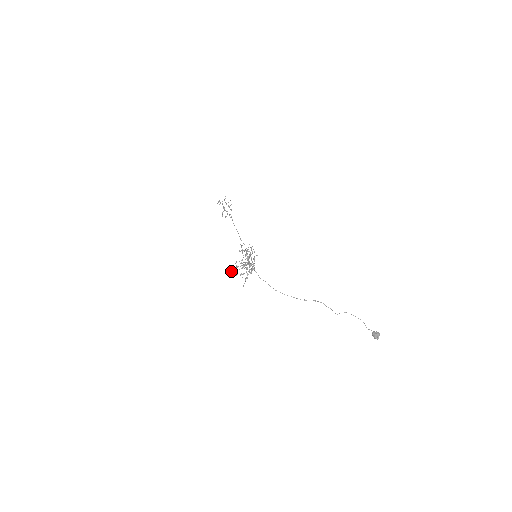
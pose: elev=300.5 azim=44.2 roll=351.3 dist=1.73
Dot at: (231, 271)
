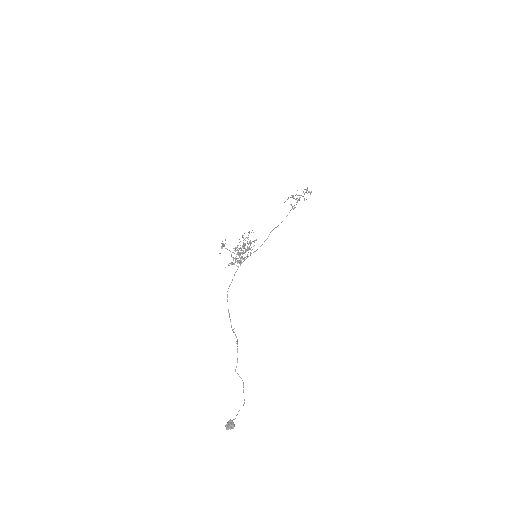
Dot at: occluded
